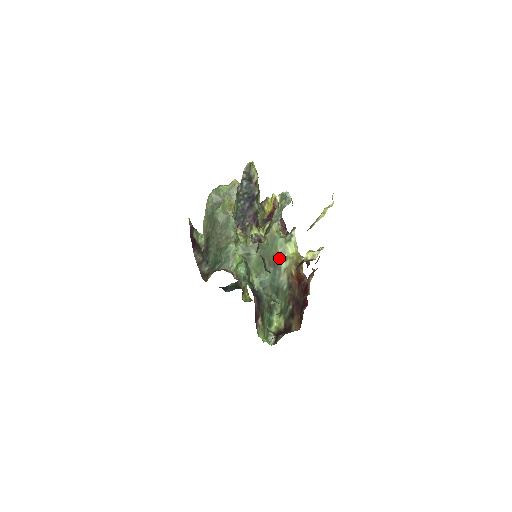
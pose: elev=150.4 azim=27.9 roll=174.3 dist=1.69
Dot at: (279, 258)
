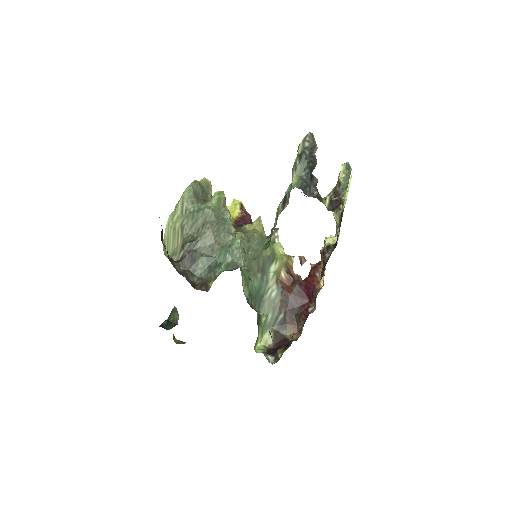
Dot at: (269, 260)
